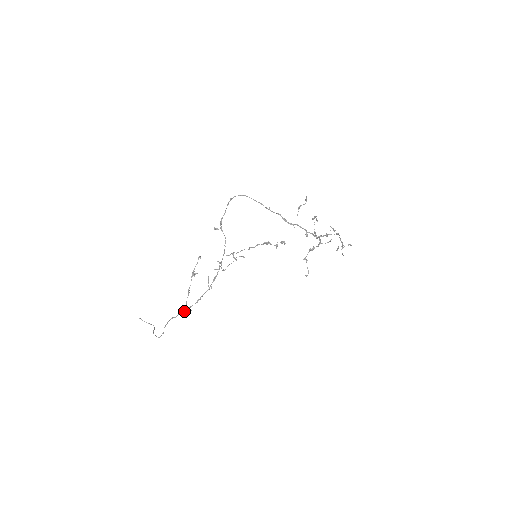
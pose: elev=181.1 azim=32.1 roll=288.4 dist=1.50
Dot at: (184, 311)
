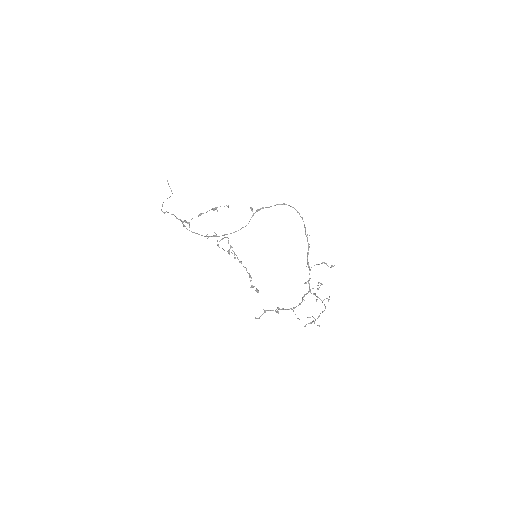
Dot at: (183, 224)
